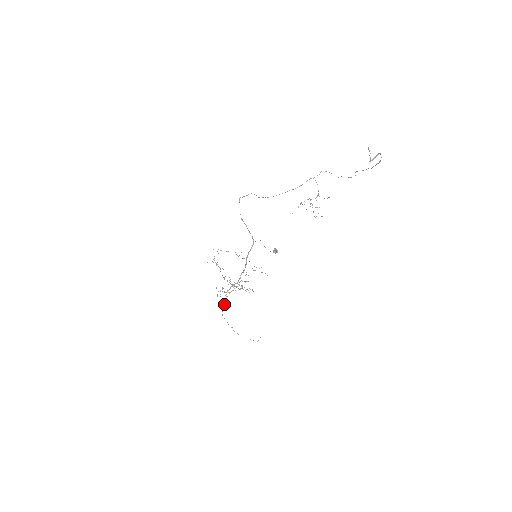
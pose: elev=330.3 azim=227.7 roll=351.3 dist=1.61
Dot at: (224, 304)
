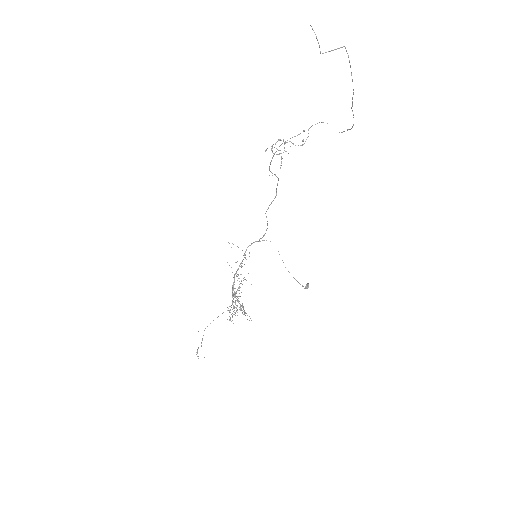
Dot at: occluded
